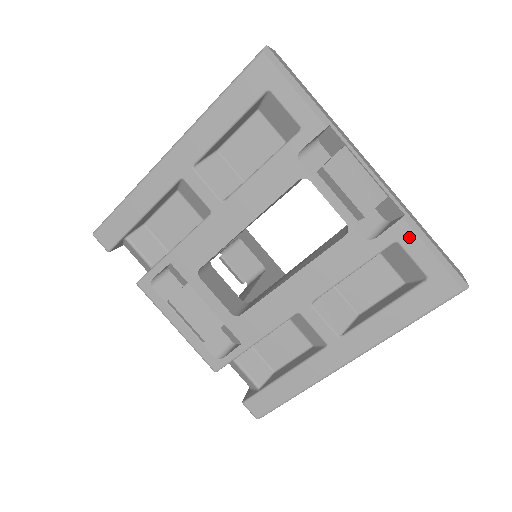
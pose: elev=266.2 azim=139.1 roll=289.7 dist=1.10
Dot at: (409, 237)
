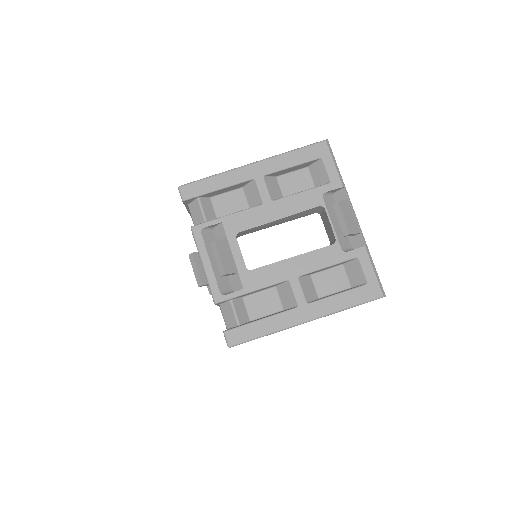
Dot at: (365, 257)
